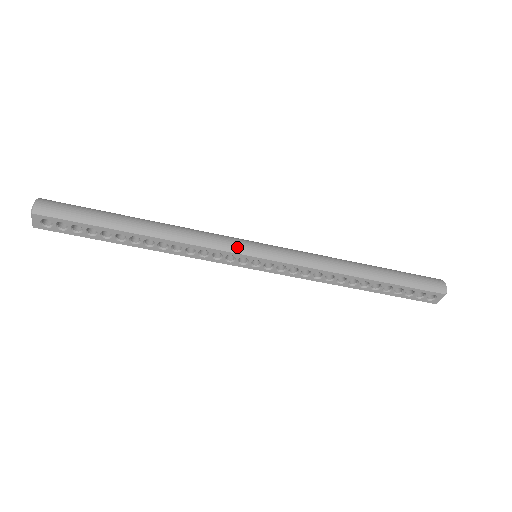
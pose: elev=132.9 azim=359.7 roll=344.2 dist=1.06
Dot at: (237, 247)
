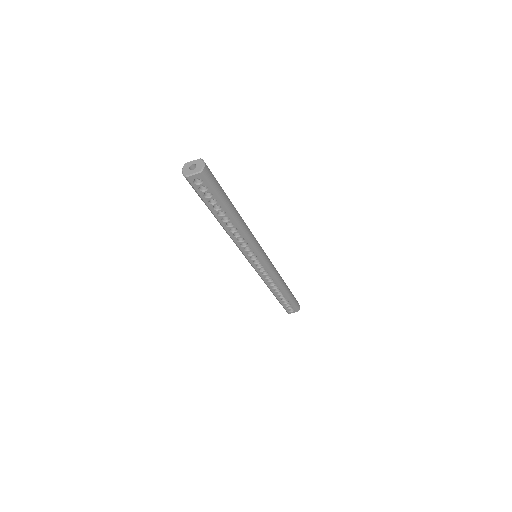
Dot at: (260, 250)
